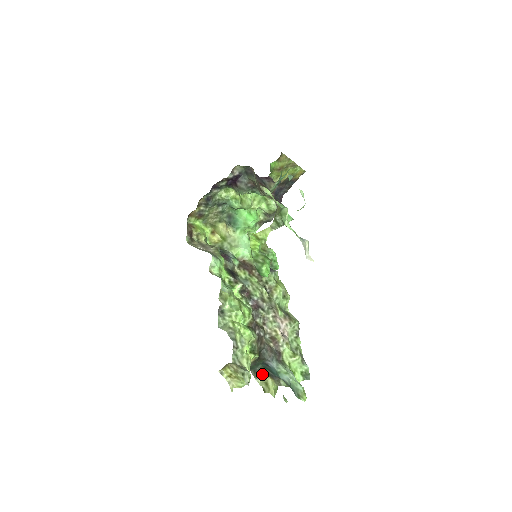
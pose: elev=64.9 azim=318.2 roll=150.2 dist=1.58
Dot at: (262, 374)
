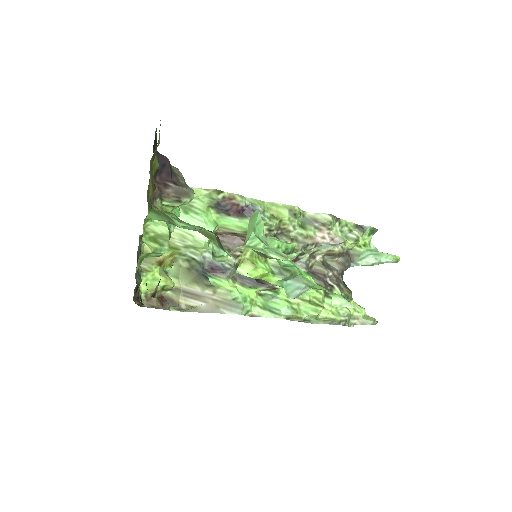
Dot at: occluded
